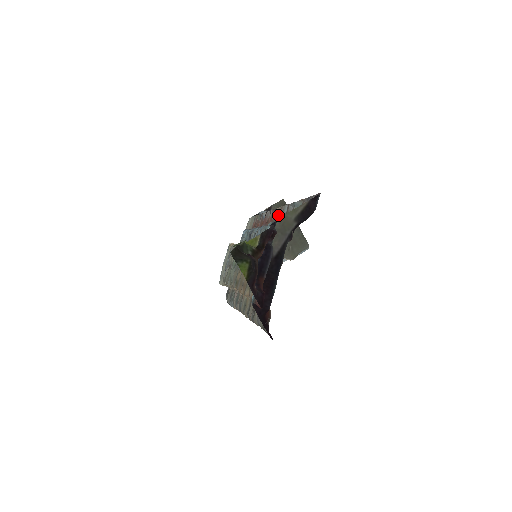
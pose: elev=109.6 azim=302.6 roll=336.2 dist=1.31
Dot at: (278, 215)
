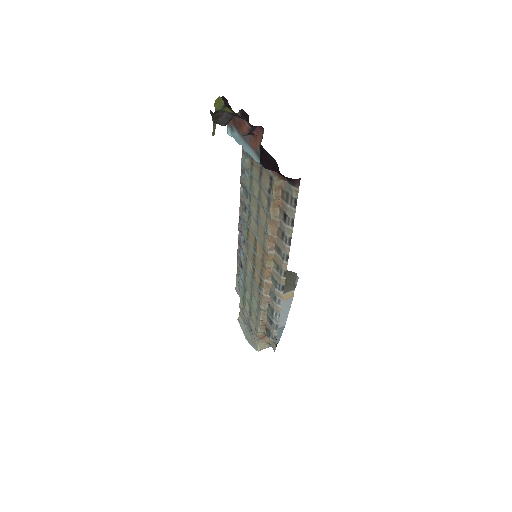
Dot at: occluded
